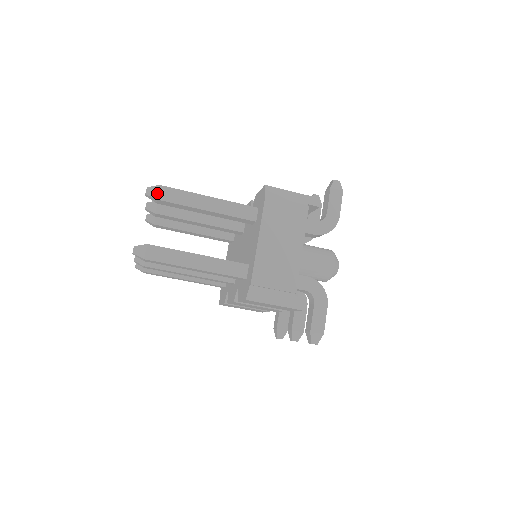
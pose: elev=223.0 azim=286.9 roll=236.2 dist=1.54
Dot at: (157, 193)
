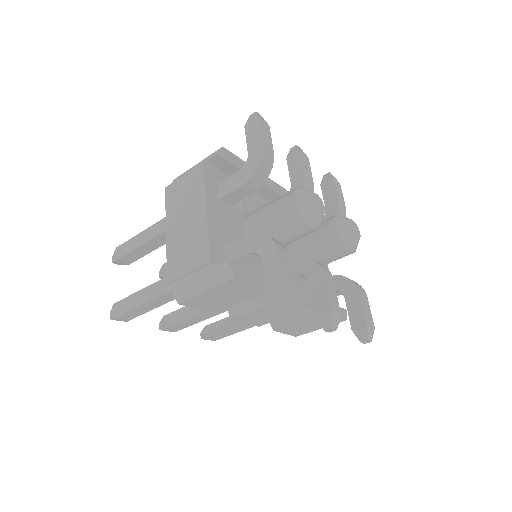
Dot at: (115, 256)
